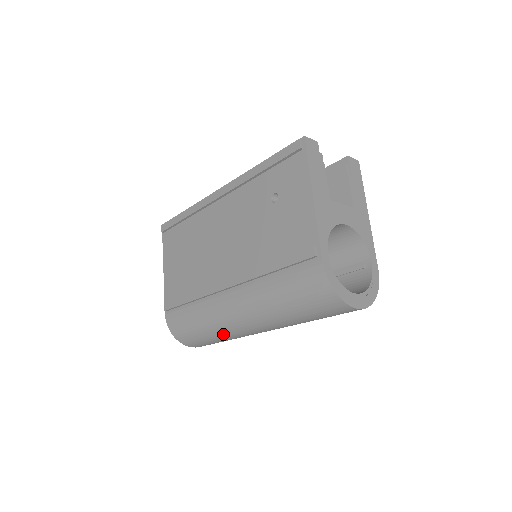
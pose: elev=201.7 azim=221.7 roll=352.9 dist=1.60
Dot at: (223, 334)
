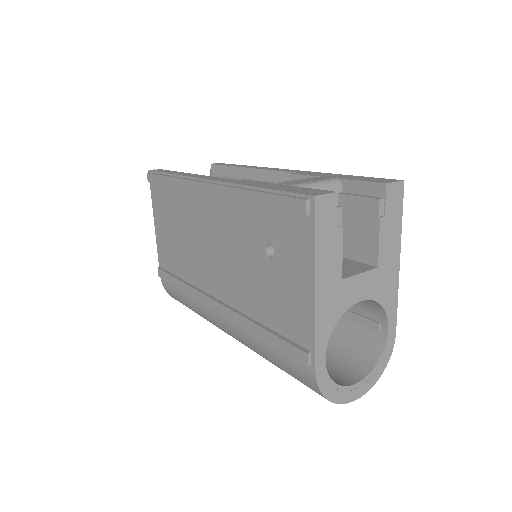
Dot at: occluded
